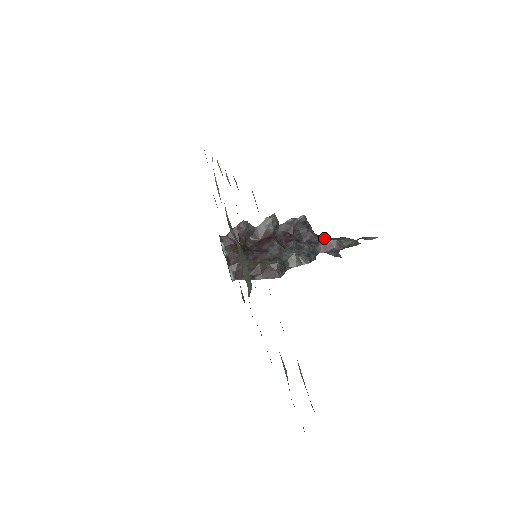
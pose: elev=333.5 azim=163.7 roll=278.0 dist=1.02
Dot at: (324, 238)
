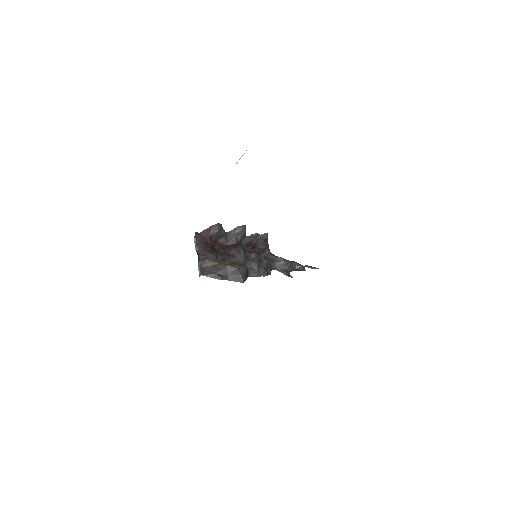
Dot at: (279, 258)
